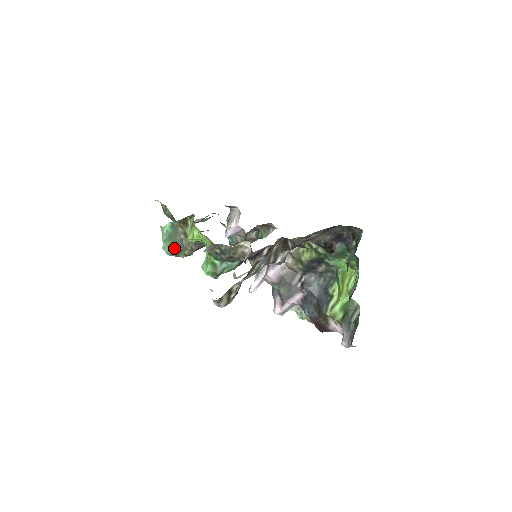
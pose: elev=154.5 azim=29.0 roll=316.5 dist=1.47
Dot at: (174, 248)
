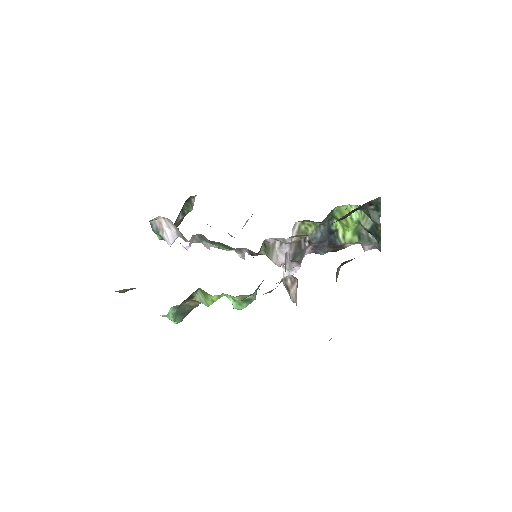
Dot at: (183, 314)
